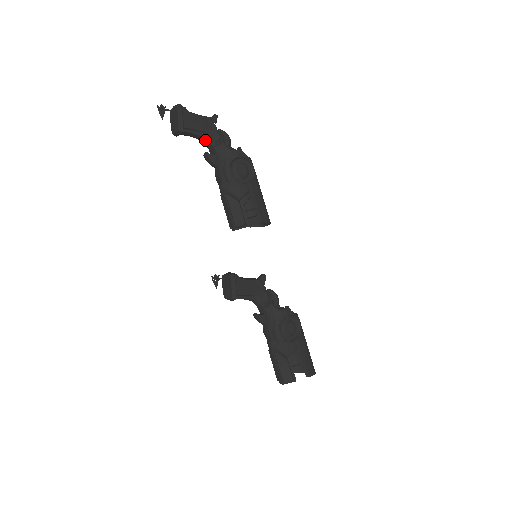
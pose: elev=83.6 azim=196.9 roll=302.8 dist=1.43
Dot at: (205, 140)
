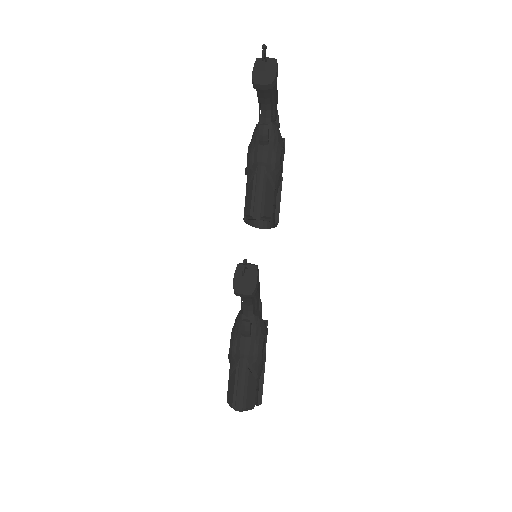
Dot at: (269, 111)
